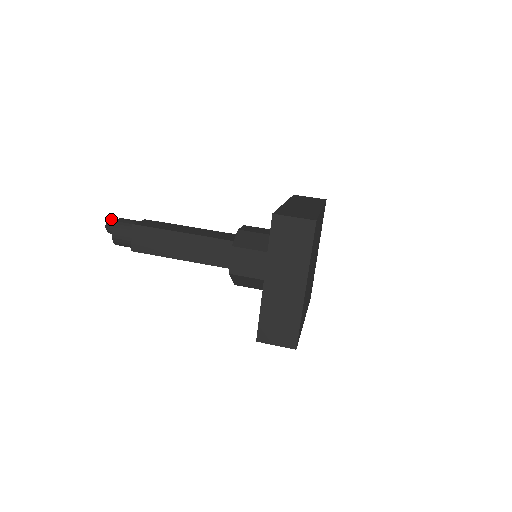
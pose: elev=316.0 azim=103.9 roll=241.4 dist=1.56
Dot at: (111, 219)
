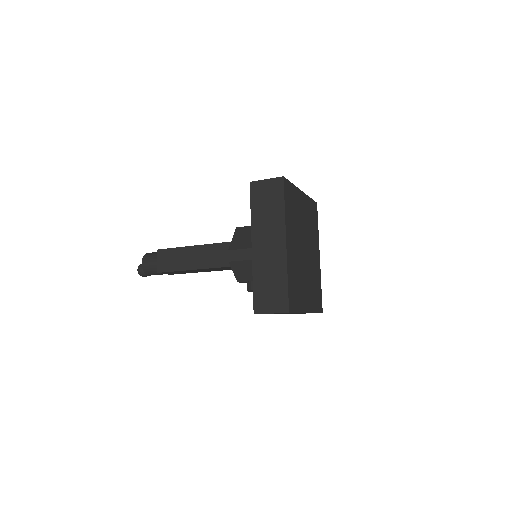
Dot at: occluded
